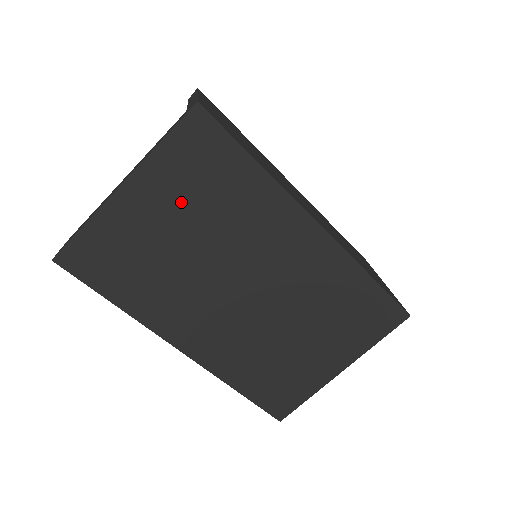
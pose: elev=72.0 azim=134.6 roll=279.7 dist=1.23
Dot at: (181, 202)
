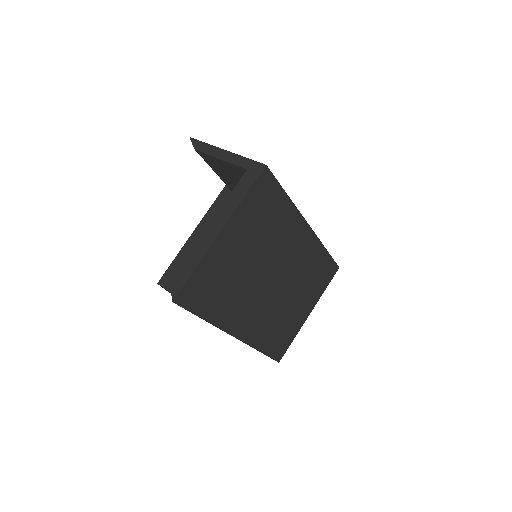
Dot at: (250, 233)
